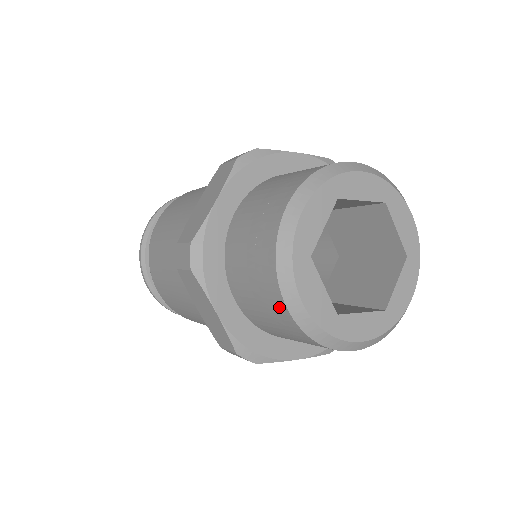
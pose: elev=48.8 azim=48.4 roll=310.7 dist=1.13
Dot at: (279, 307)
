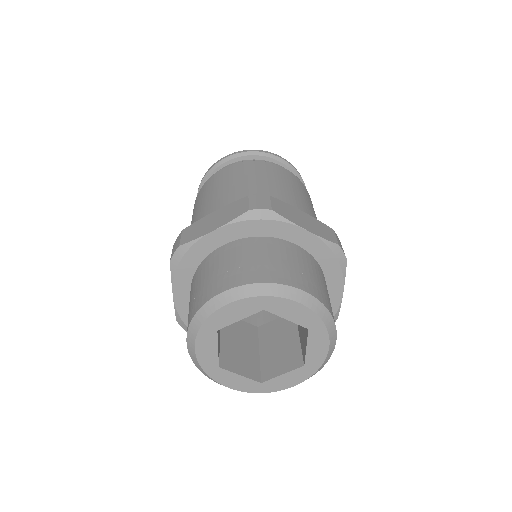
Dot at: occluded
